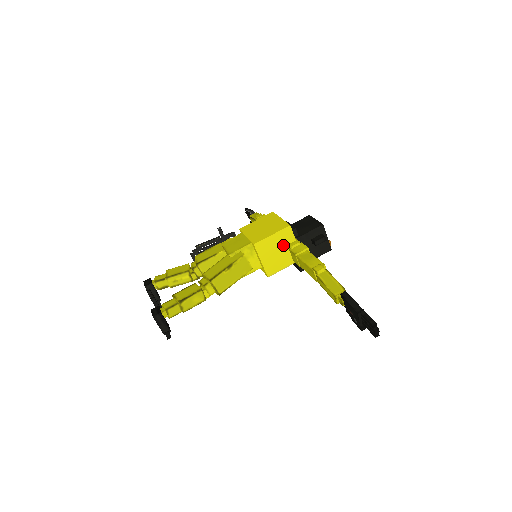
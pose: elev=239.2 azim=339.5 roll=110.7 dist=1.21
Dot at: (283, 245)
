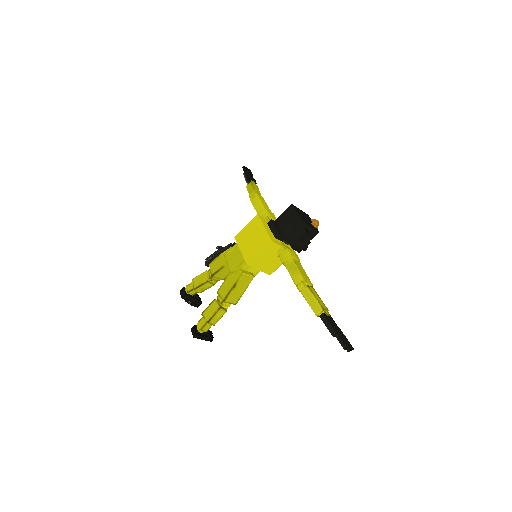
Dot at: (272, 254)
